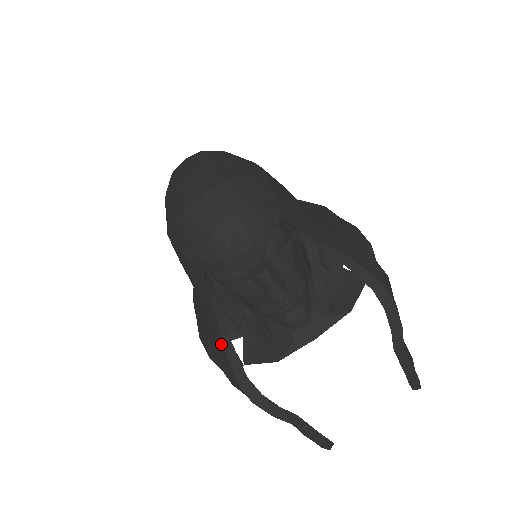
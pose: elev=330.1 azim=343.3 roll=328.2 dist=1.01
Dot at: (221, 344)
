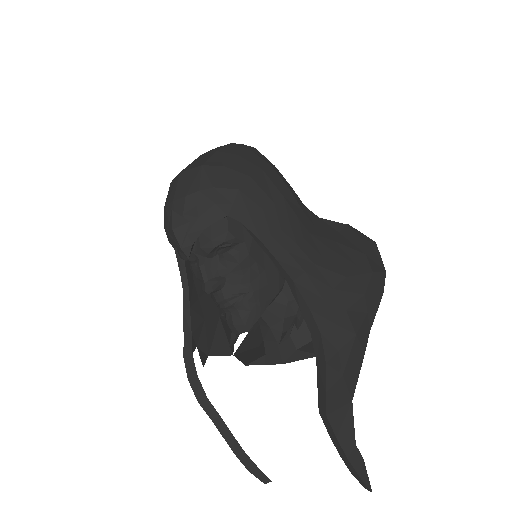
Dot at: (184, 314)
